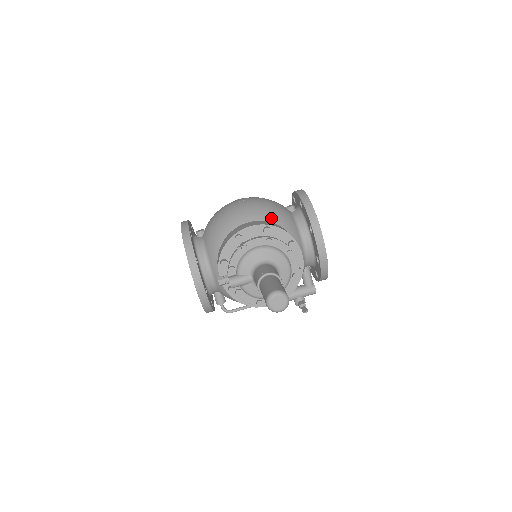
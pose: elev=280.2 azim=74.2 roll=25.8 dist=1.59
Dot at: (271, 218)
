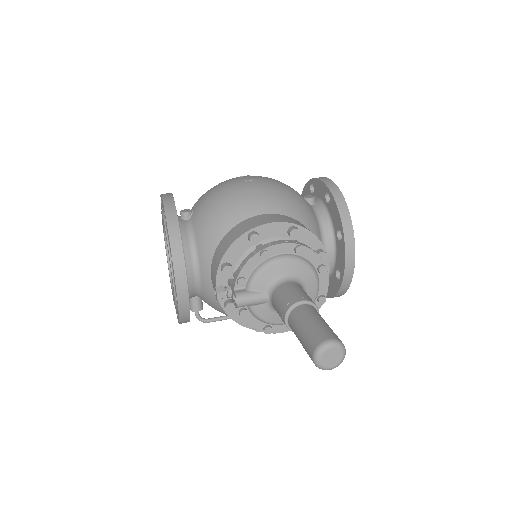
Dot at: (293, 212)
